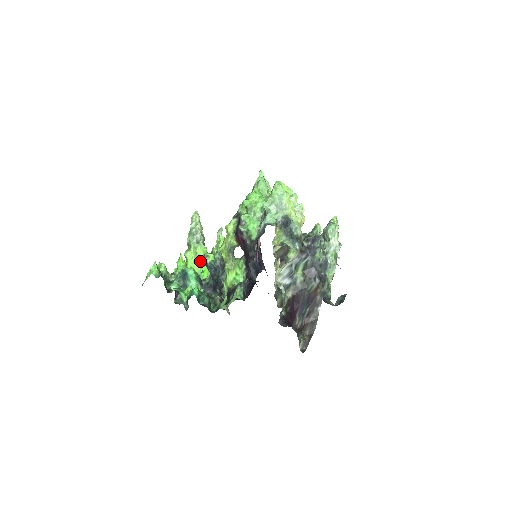
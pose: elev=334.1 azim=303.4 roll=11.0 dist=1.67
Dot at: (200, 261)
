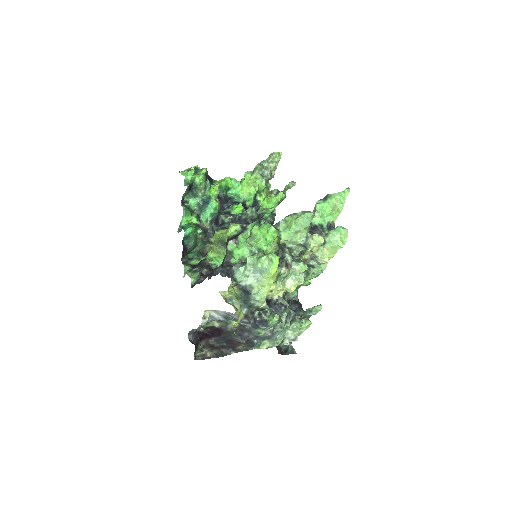
Dot at: (253, 190)
